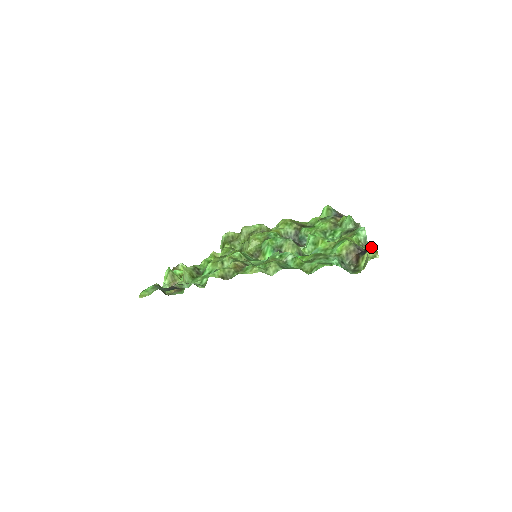
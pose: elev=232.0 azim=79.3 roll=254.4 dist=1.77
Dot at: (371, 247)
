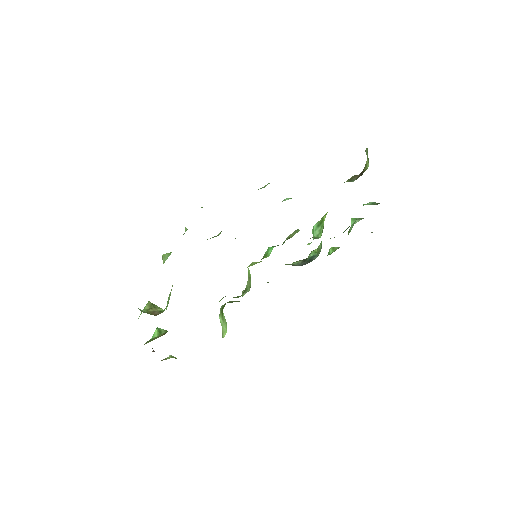
Dot at: occluded
